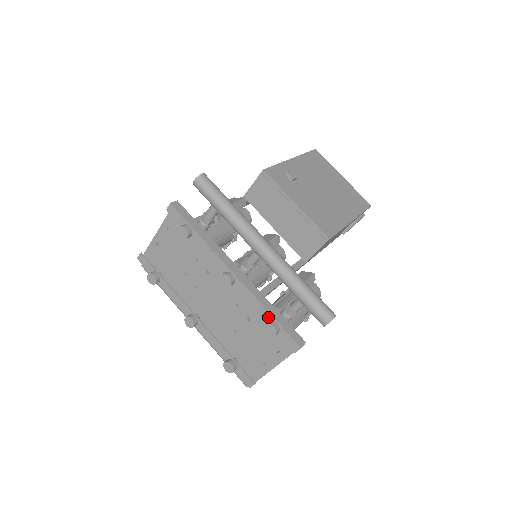
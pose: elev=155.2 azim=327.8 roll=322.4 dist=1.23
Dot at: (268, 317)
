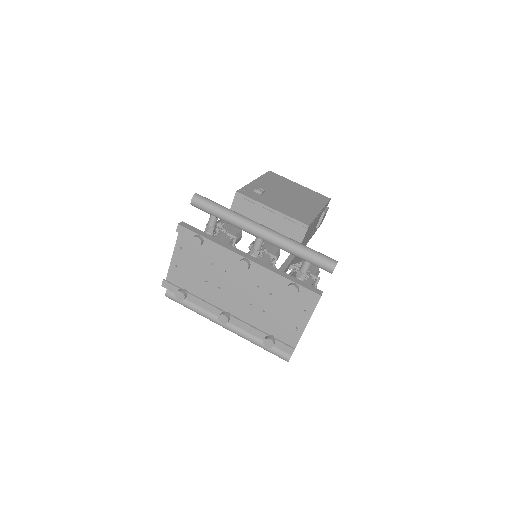
Dot at: (286, 282)
